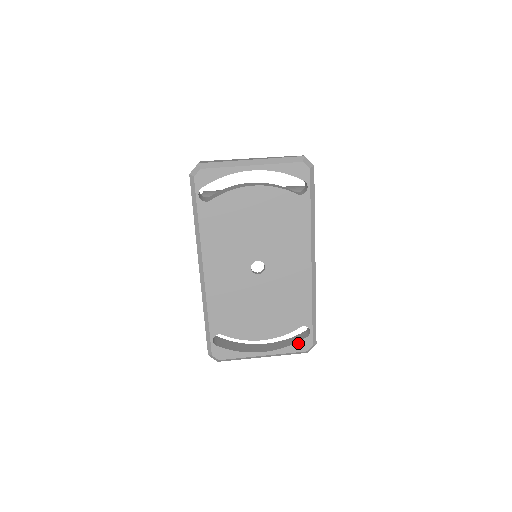
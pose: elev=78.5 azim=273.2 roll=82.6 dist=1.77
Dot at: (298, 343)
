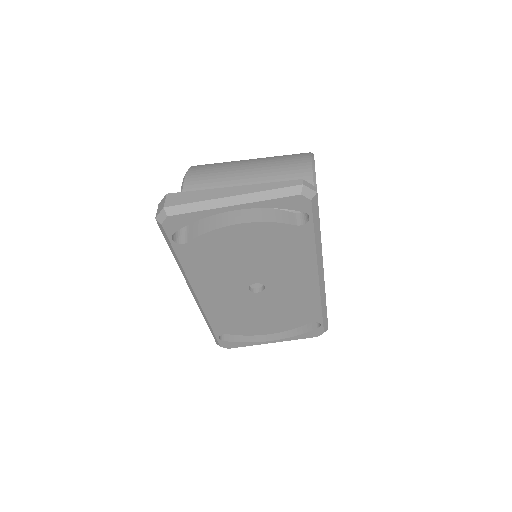
Dot at: (308, 333)
